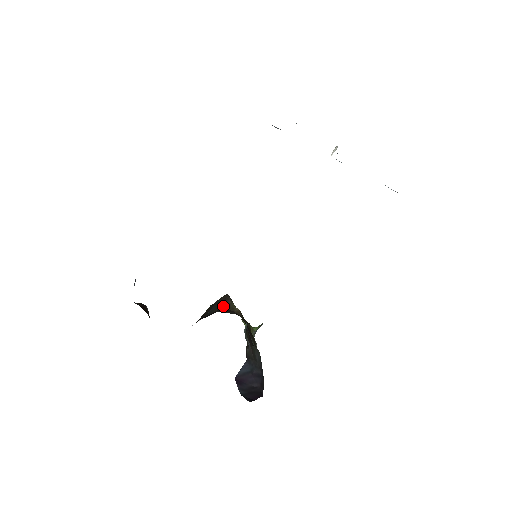
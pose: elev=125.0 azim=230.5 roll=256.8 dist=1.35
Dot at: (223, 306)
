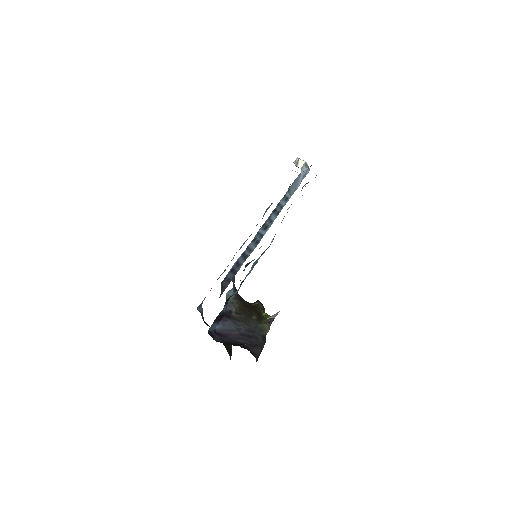
Dot at: occluded
